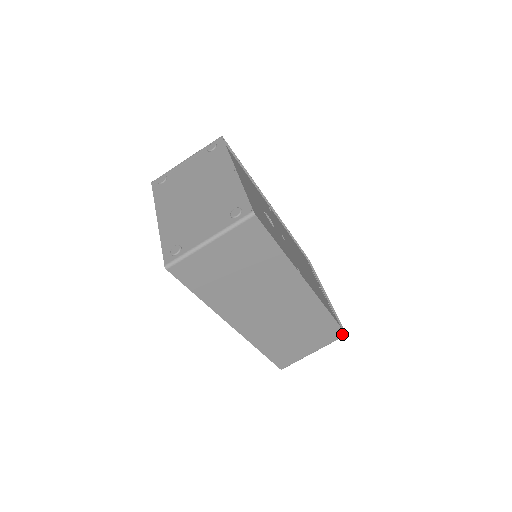
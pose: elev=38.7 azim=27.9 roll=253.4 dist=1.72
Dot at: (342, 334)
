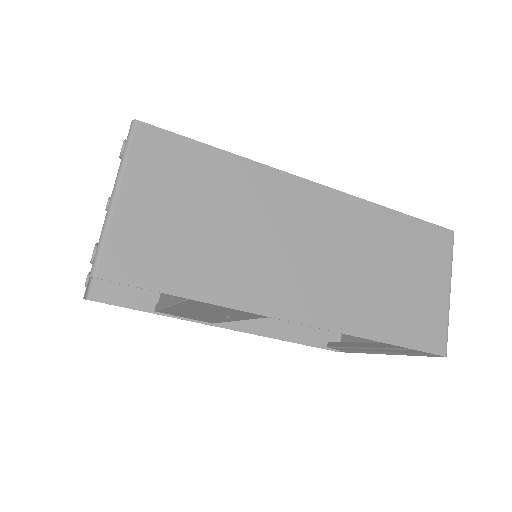
Dot at: (447, 234)
